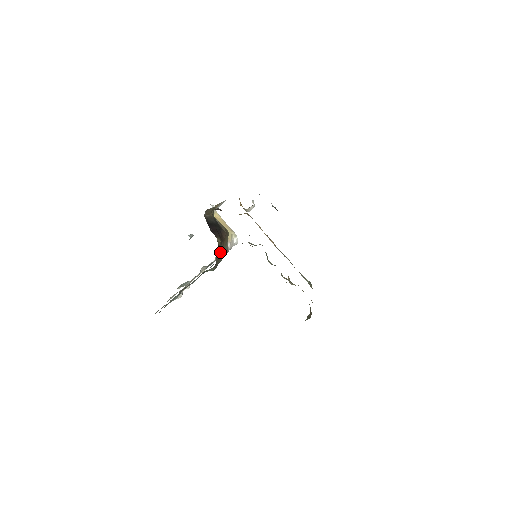
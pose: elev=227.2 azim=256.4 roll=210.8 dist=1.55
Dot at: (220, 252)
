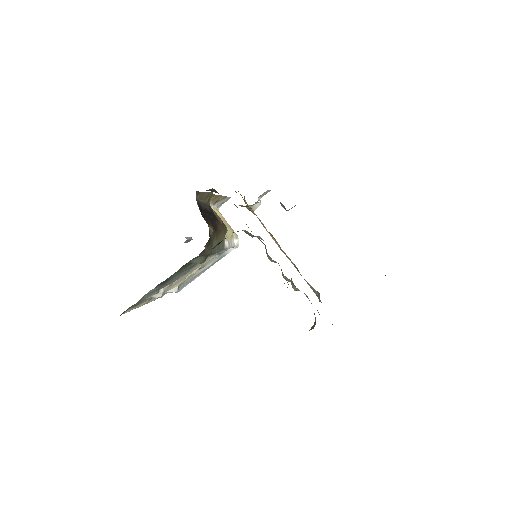
Dot at: (212, 244)
